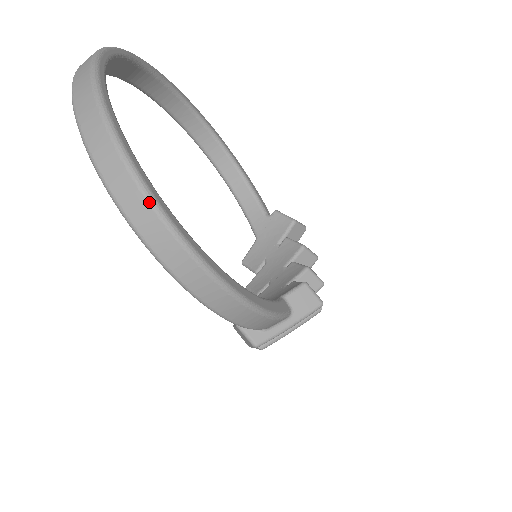
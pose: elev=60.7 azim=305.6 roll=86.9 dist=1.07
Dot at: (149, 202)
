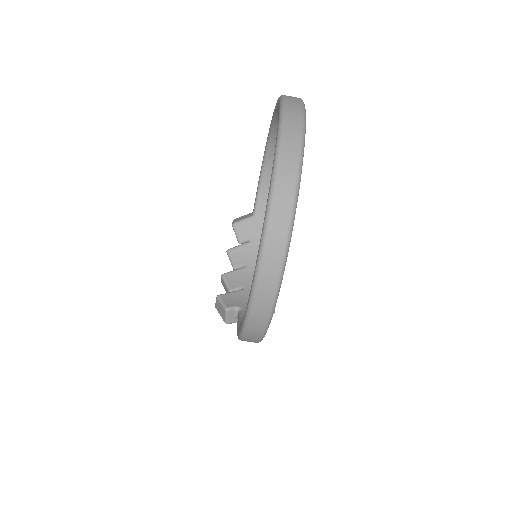
Dot at: (270, 316)
